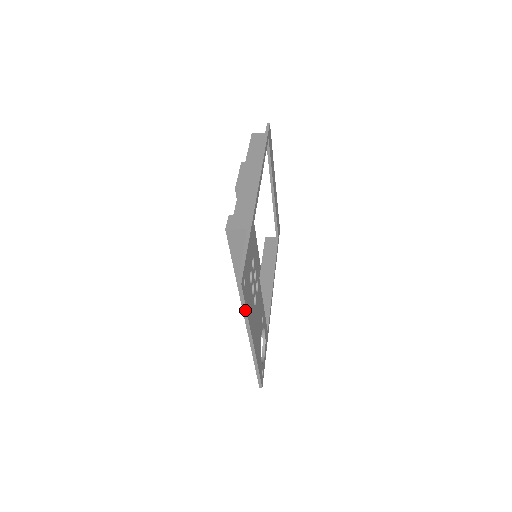
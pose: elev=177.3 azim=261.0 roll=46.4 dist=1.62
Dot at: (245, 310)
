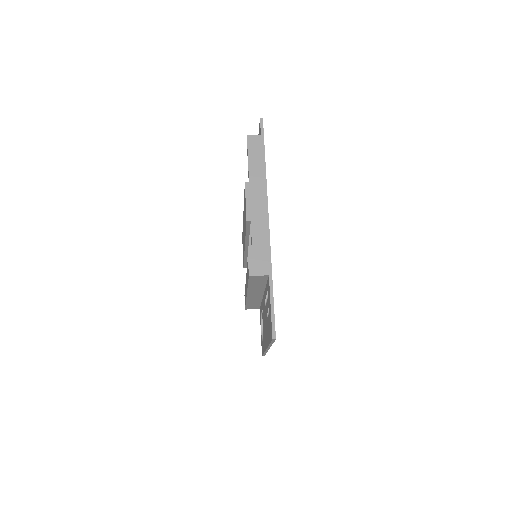
Dot at: (272, 343)
